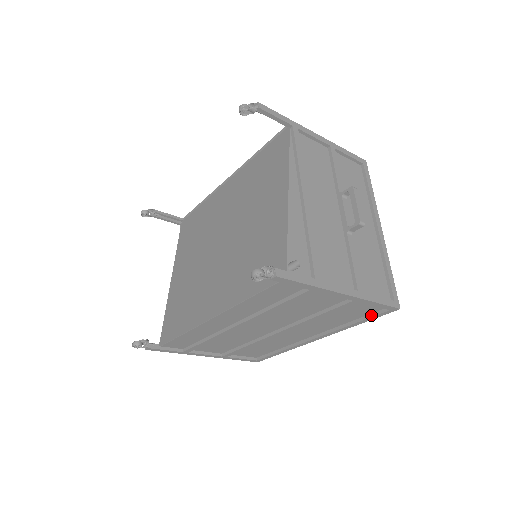
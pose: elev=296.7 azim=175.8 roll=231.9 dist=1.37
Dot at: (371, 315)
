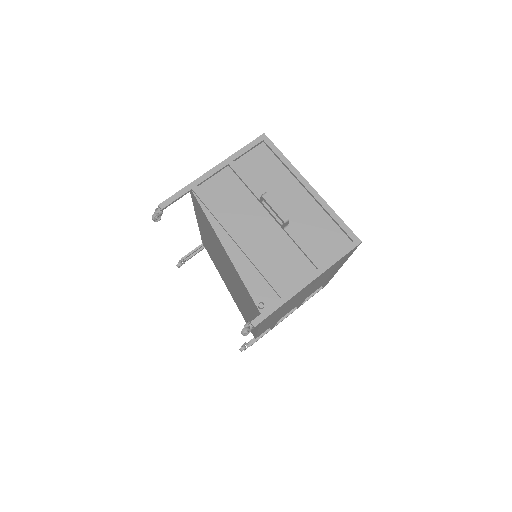
Dot at: (350, 252)
